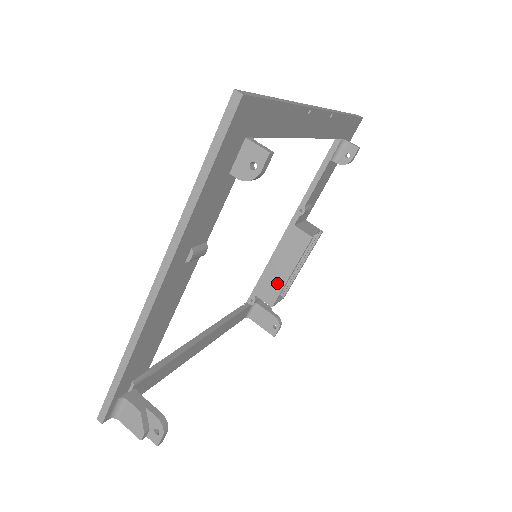
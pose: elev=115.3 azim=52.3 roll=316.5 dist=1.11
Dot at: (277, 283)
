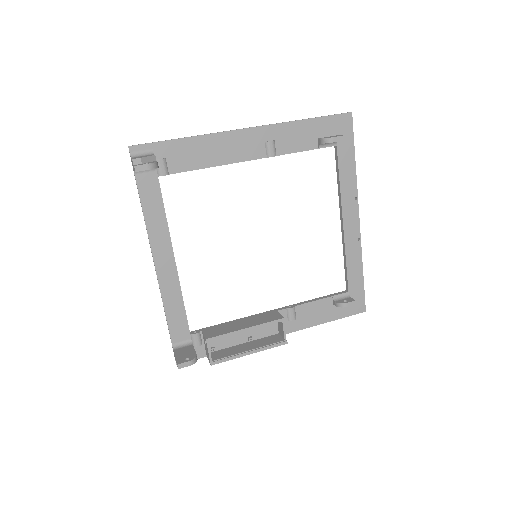
Dot at: (228, 329)
